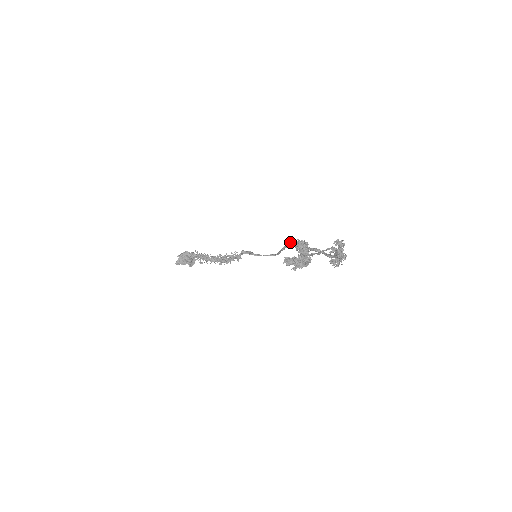
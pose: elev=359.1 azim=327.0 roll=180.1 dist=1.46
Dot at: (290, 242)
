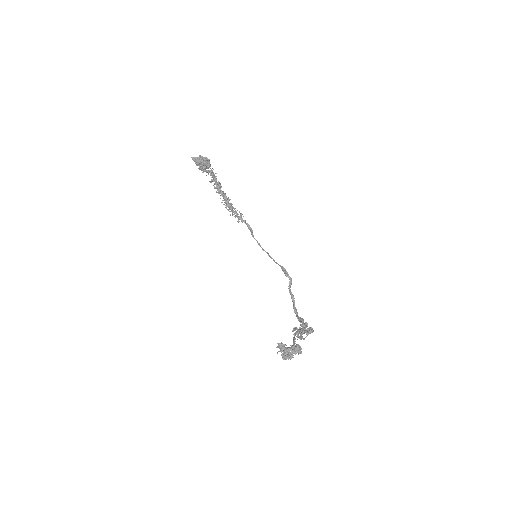
Dot at: (284, 268)
